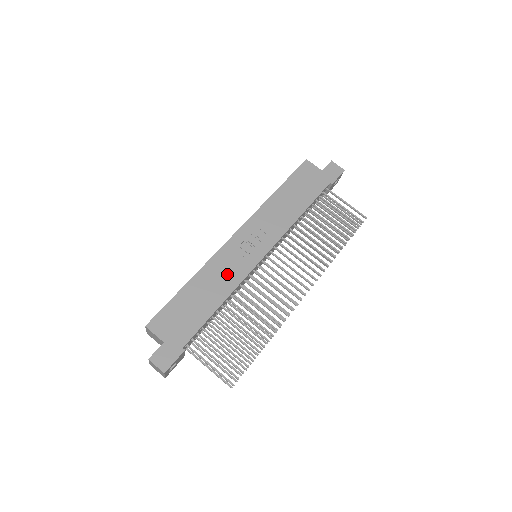
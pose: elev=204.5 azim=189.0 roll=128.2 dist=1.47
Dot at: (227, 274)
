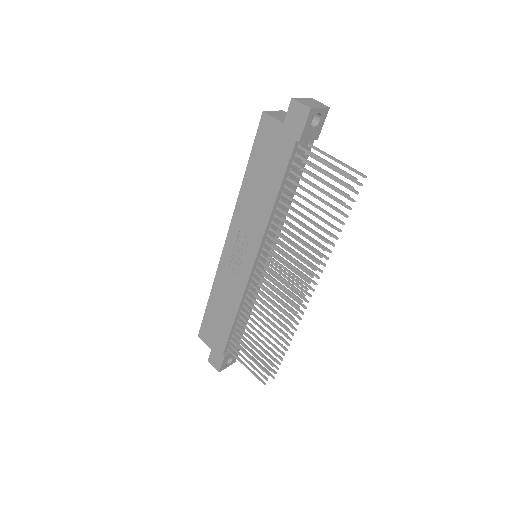
Dot at: (231, 288)
